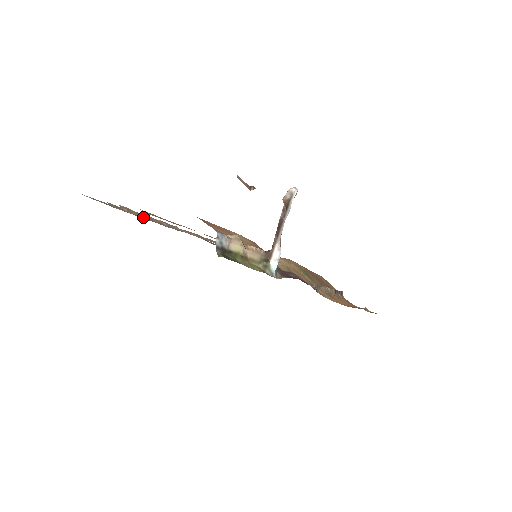
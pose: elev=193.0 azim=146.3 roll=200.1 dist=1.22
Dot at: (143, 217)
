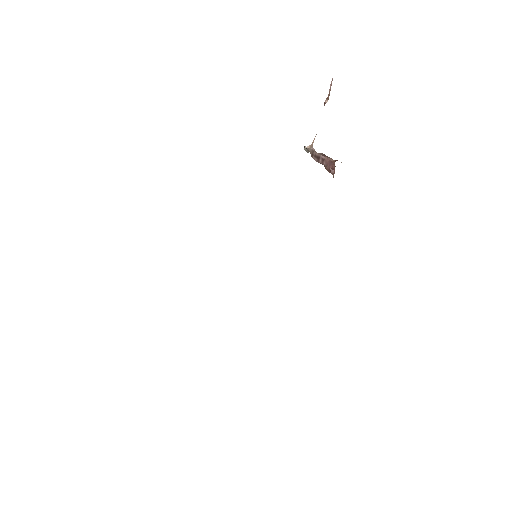
Dot at: occluded
